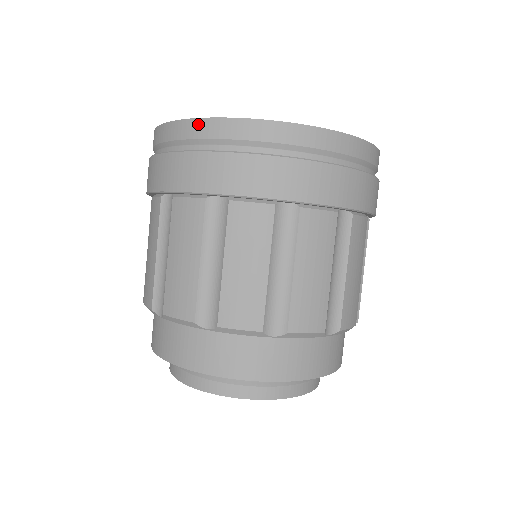
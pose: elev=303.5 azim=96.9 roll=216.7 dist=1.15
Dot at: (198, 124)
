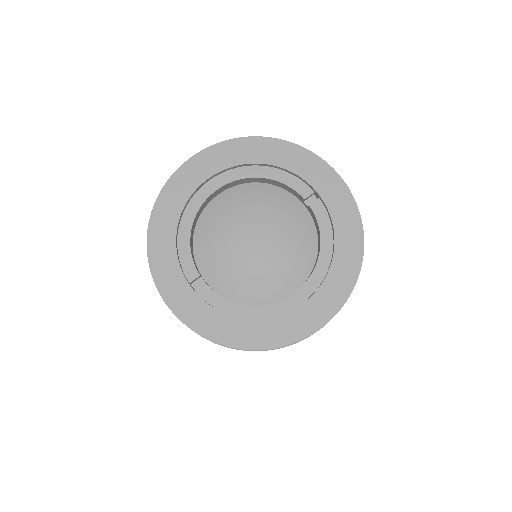
Dot at: occluded
